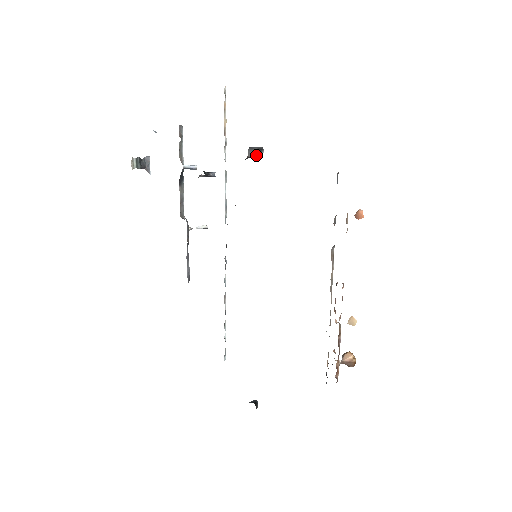
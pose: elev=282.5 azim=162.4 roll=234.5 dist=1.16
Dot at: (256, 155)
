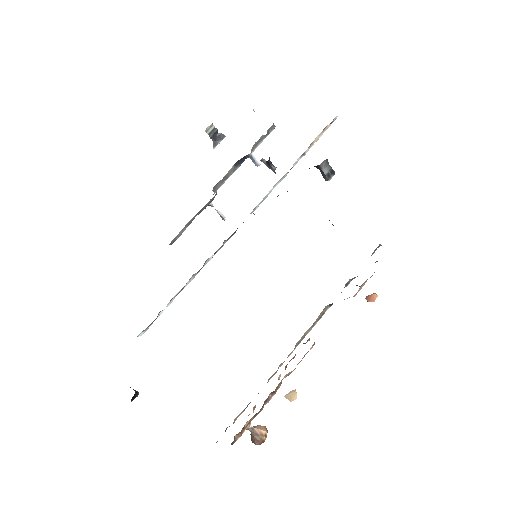
Dot at: (326, 172)
